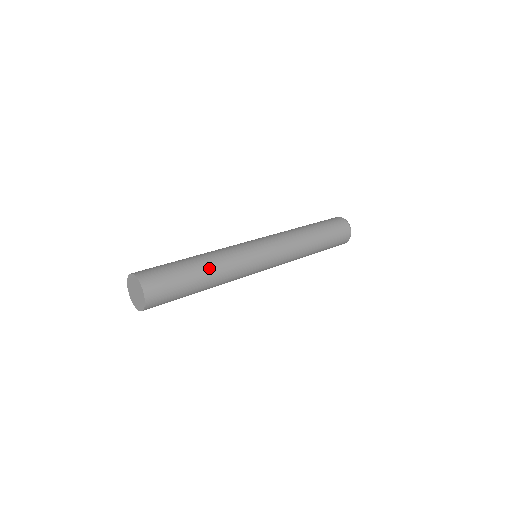
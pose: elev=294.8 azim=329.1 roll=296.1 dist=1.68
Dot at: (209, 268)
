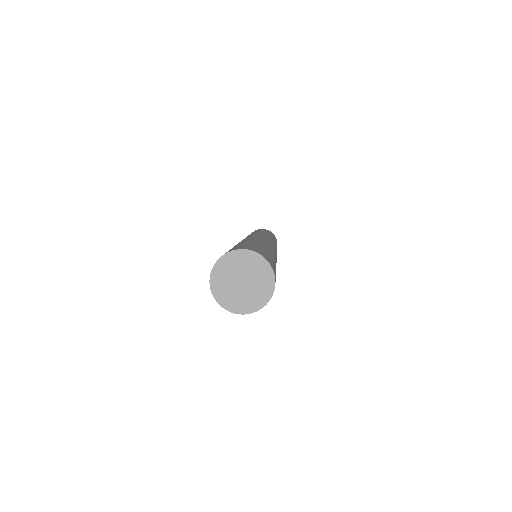
Dot at: (261, 243)
